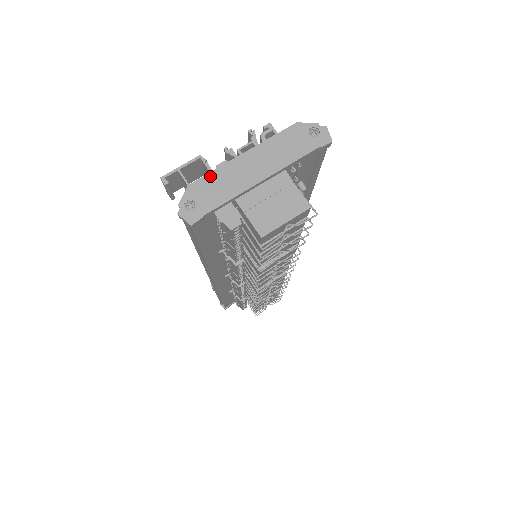
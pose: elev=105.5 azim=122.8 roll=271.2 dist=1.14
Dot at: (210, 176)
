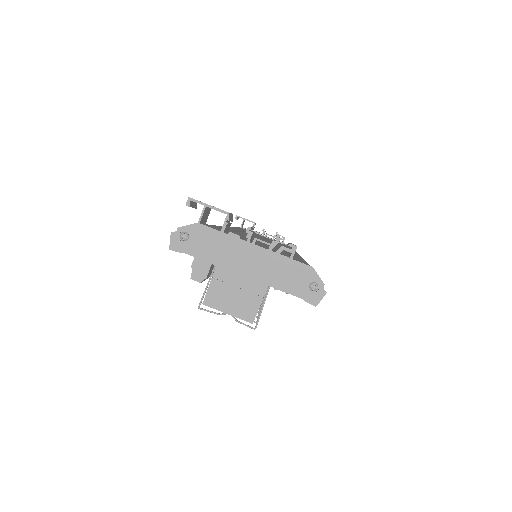
Dot at: (218, 234)
